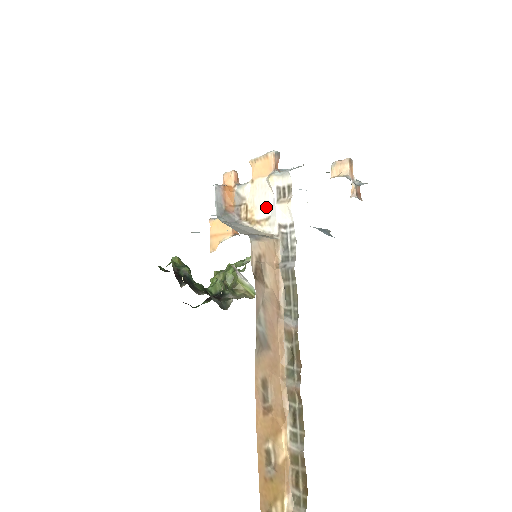
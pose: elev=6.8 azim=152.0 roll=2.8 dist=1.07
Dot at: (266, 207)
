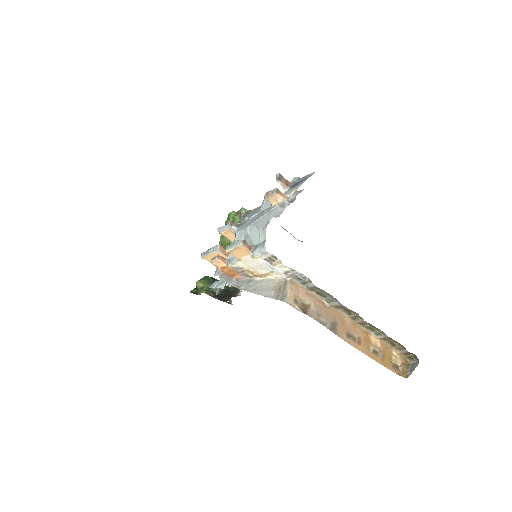
Dot at: (265, 268)
